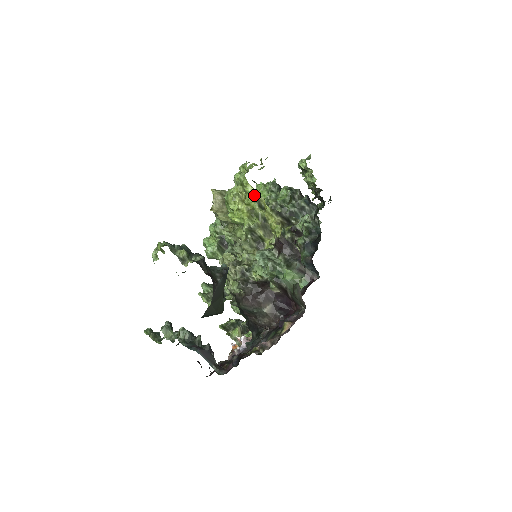
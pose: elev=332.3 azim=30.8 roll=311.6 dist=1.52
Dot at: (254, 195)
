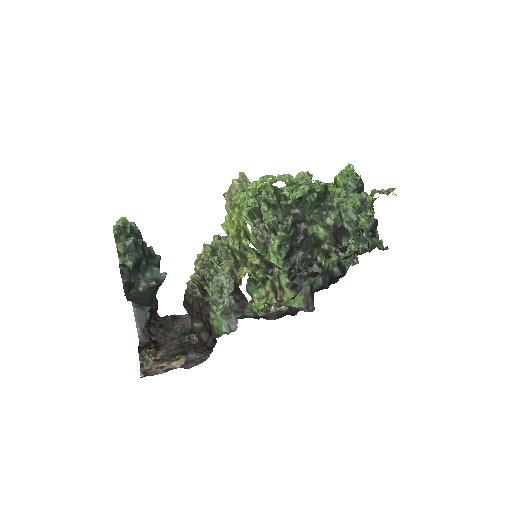
Dot at: (243, 223)
